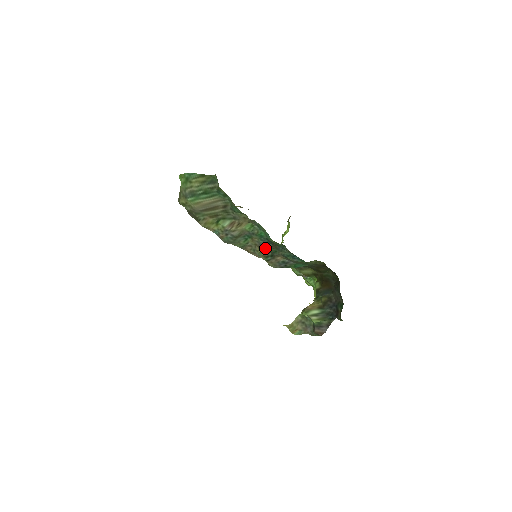
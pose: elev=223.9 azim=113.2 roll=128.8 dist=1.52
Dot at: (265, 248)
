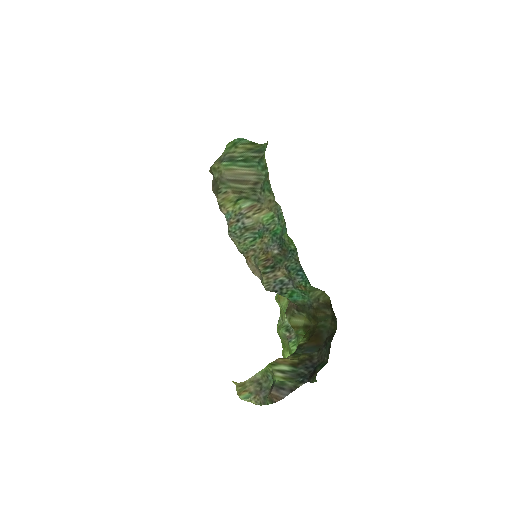
Dot at: (270, 254)
